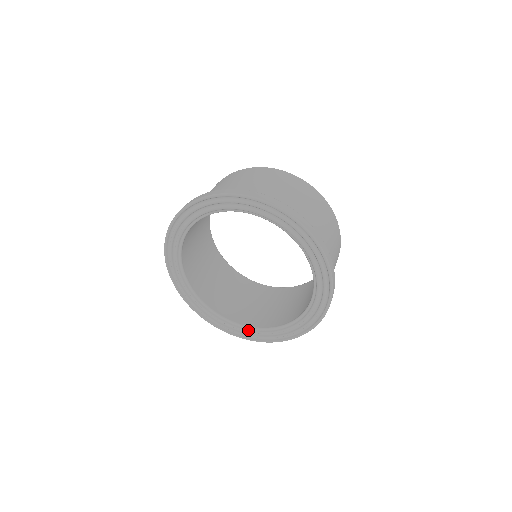
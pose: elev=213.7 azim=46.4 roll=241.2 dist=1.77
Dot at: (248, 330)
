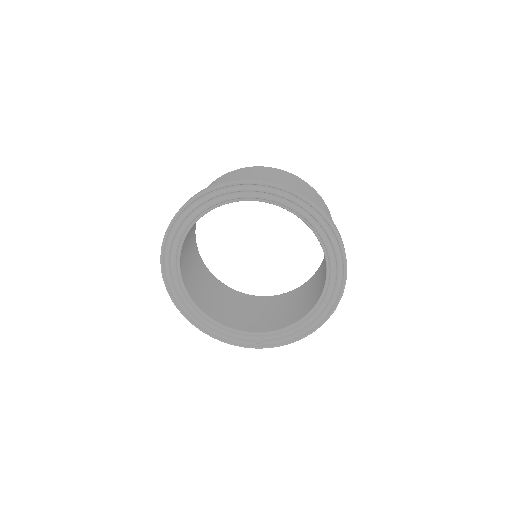
Dot at: (210, 322)
